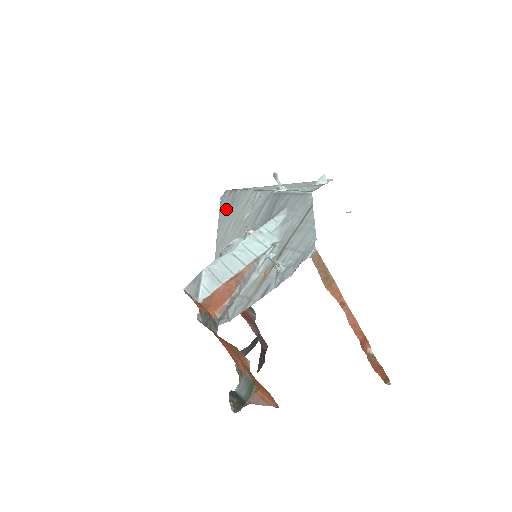
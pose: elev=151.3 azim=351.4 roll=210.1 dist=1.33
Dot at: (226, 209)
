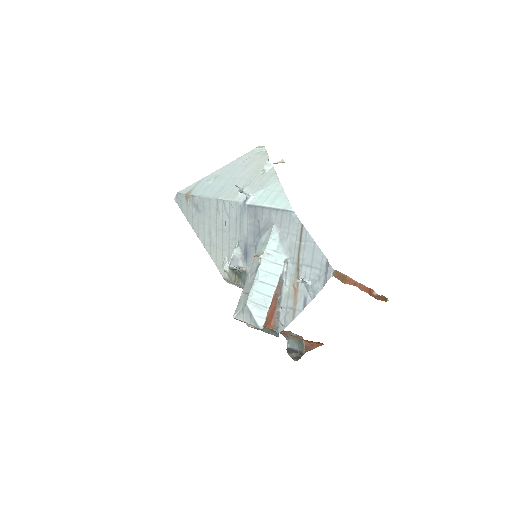
Dot at: (193, 215)
